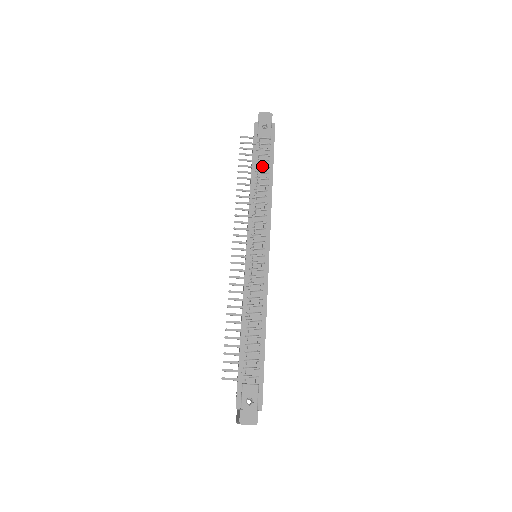
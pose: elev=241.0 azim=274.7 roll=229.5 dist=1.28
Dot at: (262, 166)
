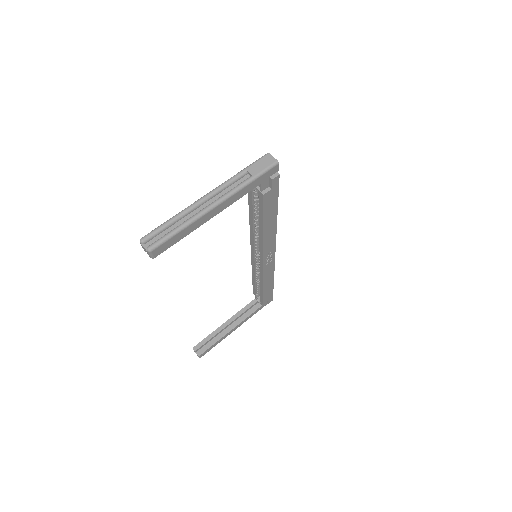
Dot at: occluded
